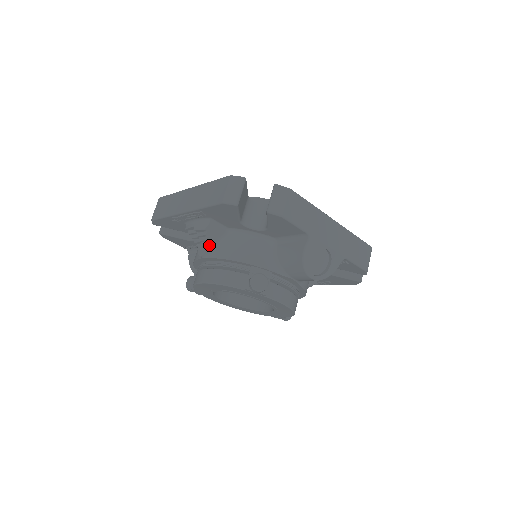
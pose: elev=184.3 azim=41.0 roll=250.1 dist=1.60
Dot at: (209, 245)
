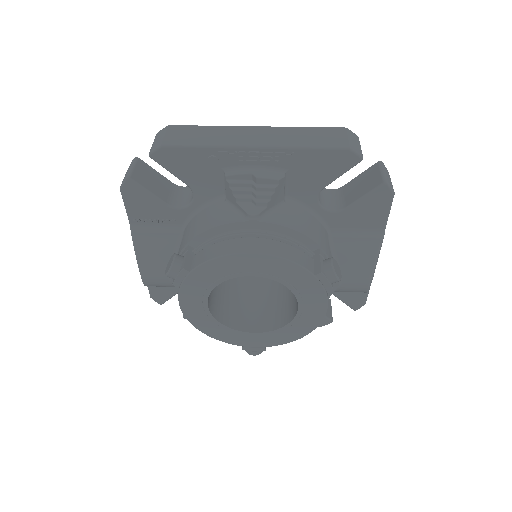
Dot at: (268, 205)
